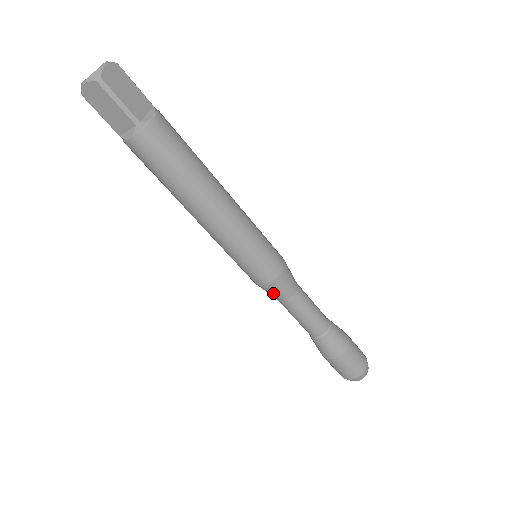
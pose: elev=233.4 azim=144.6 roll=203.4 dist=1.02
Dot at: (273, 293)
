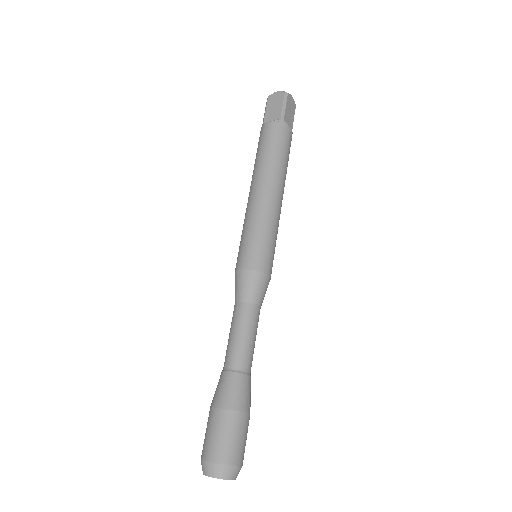
Dot at: (242, 286)
